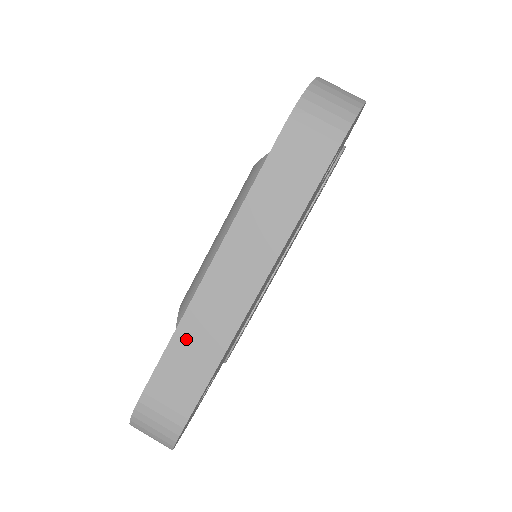
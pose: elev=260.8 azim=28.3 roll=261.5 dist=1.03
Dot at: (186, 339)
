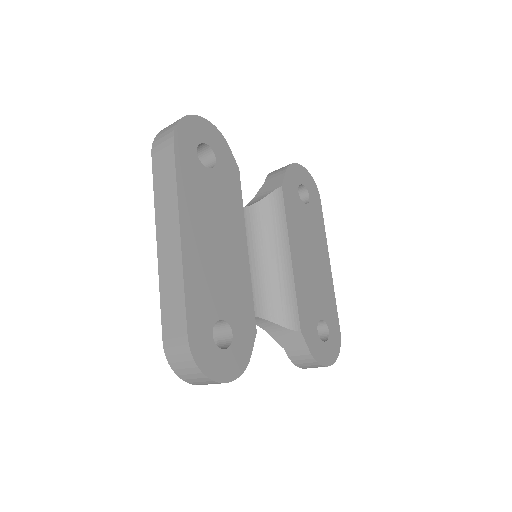
Dot at: (165, 290)
